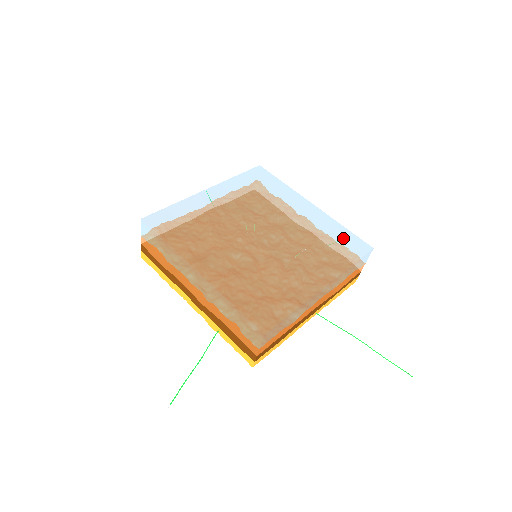
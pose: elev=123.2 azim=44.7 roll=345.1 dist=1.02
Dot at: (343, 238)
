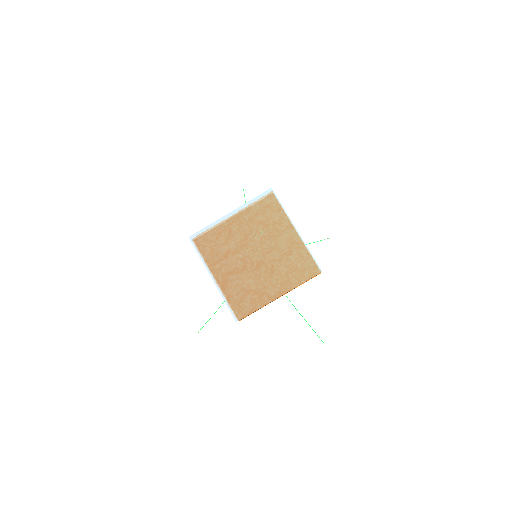
Dot at: (305, 261)
